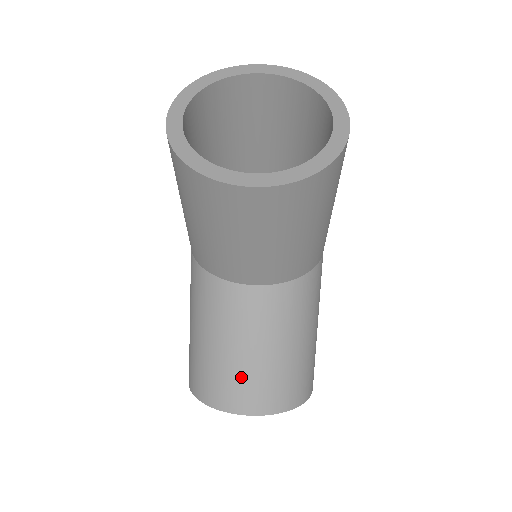
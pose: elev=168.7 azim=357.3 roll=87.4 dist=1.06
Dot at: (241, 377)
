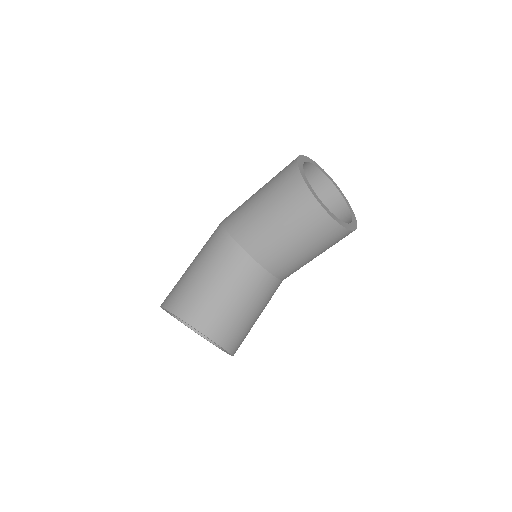
Dot at: (224, 315)
